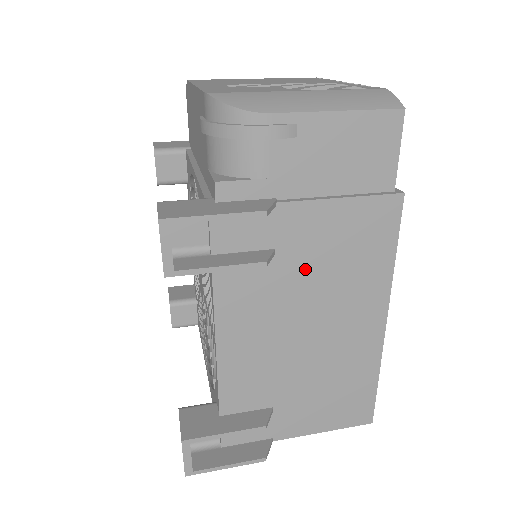
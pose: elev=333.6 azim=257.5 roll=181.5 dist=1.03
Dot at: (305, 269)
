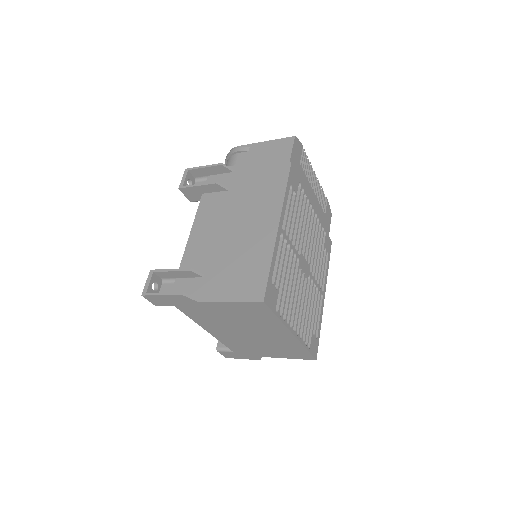
Dot at: (240, 197)
